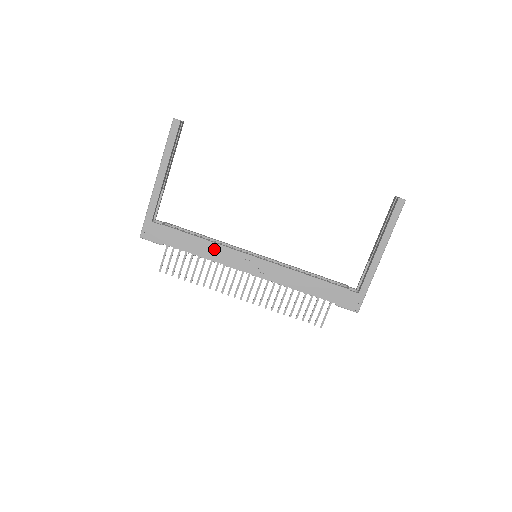
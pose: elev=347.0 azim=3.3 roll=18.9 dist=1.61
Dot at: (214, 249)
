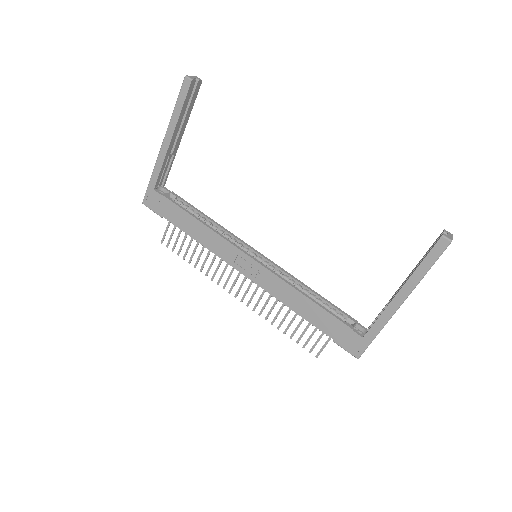
Dot at: (210, 236)
